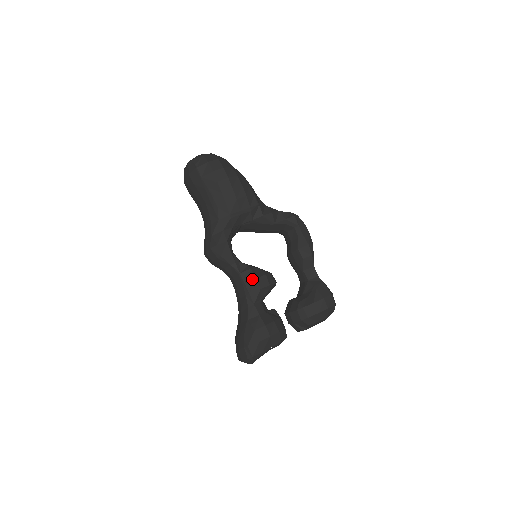
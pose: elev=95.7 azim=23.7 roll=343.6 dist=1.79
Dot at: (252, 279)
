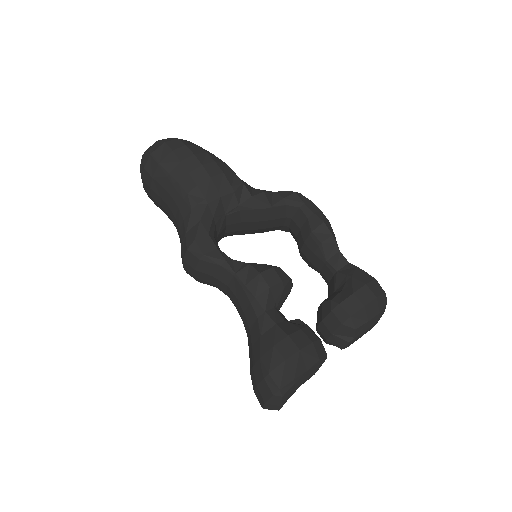
Dot at: (254, 276)
